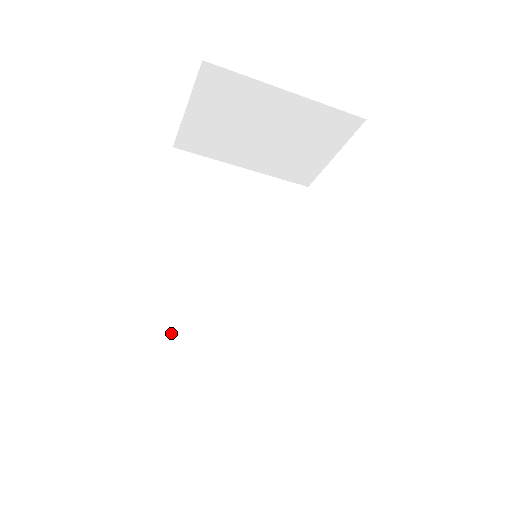
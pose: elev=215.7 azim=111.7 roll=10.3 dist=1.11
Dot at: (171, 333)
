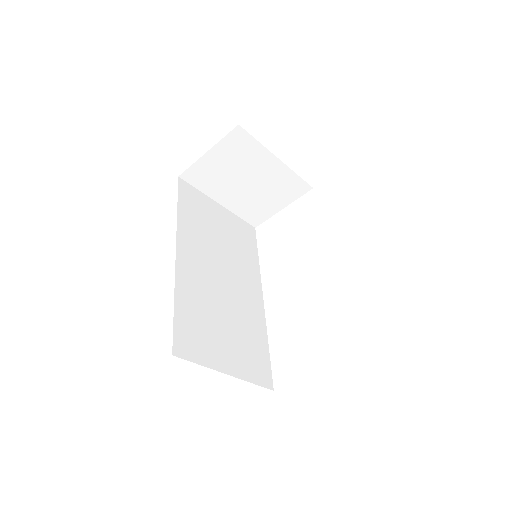
Dot at: (193, 302)
